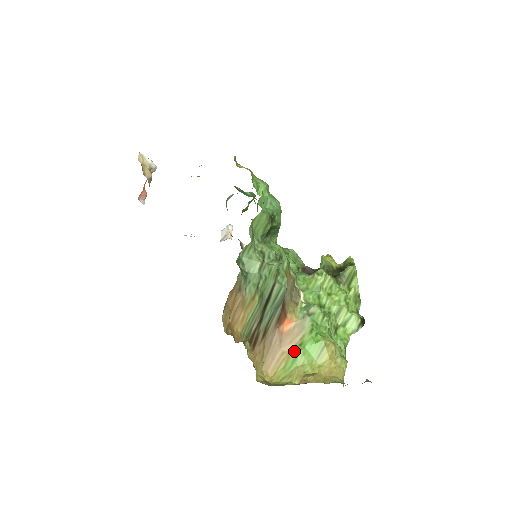
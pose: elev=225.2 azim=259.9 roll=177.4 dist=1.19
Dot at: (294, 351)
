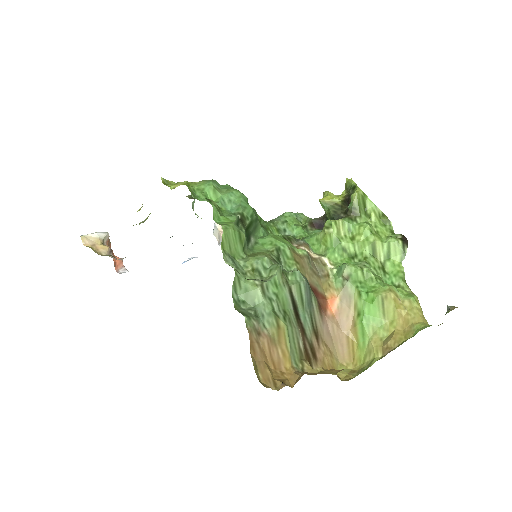
Dot at: (357, 325)
